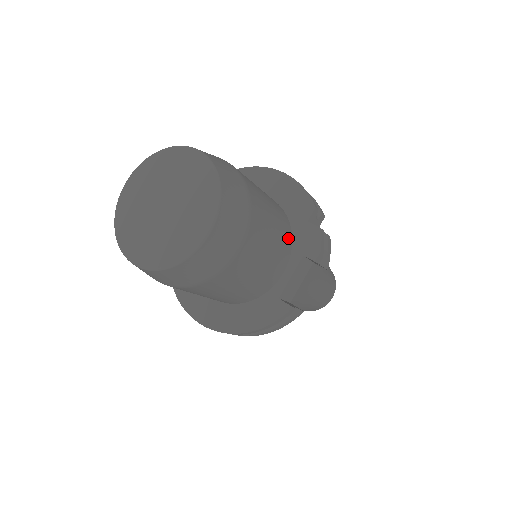
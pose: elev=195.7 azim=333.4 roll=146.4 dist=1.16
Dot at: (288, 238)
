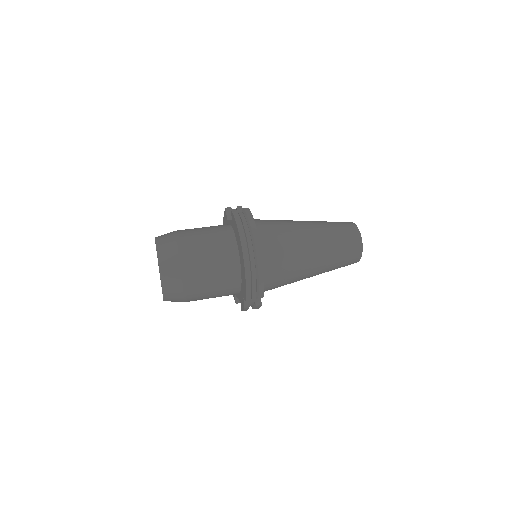
Dot at: (234, 293)
